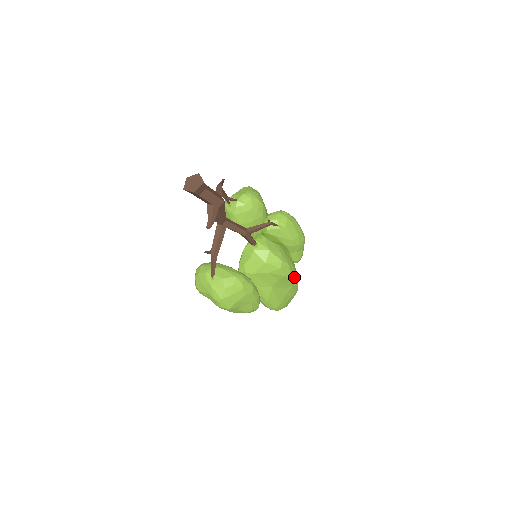
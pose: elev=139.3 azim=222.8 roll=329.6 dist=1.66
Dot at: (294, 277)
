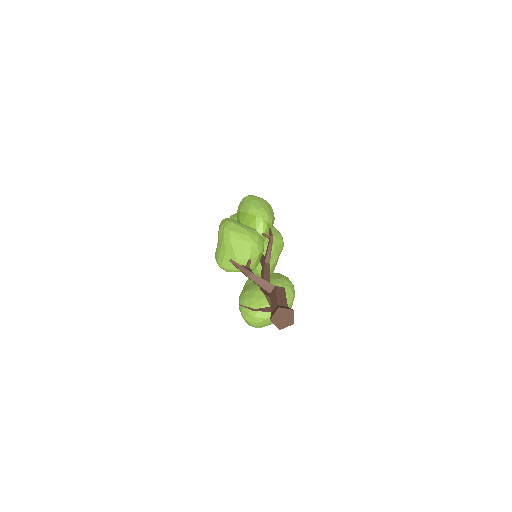
Dot at: occluded
